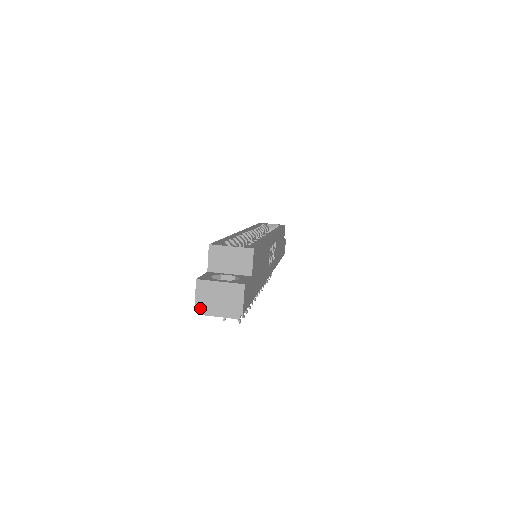
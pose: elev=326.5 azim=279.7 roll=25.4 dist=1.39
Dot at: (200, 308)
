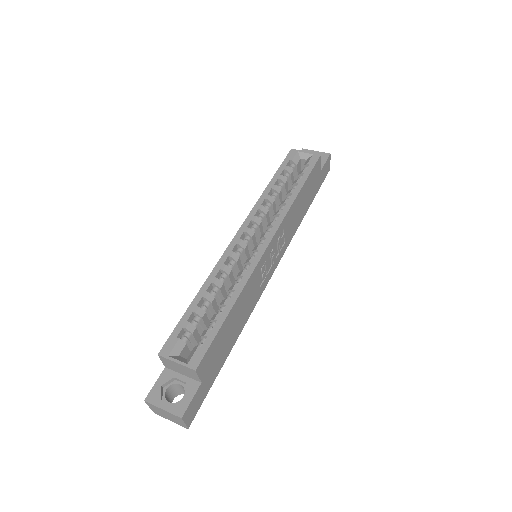
Dot at: (156, 413)
